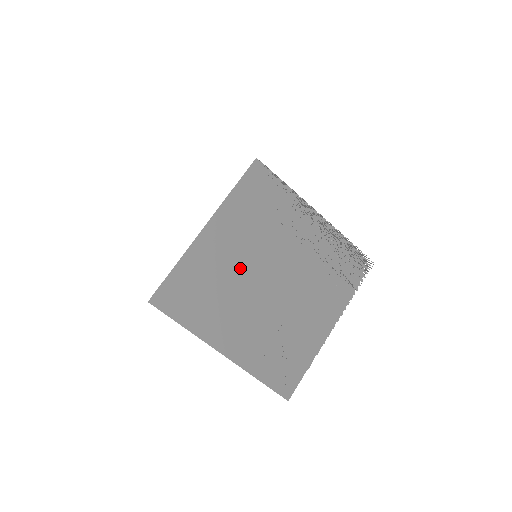
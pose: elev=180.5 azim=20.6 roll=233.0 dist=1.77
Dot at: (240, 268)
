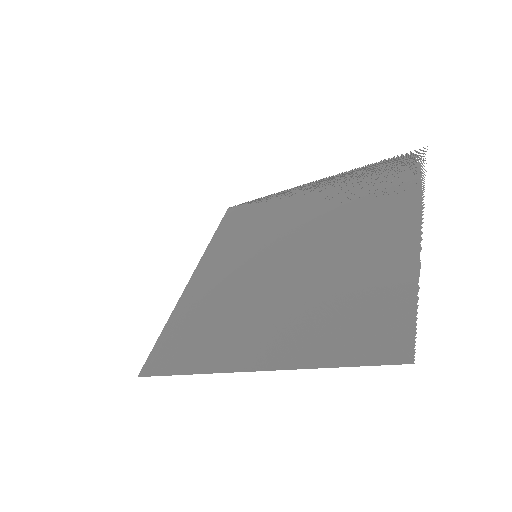
Dot at: (241, 277)
